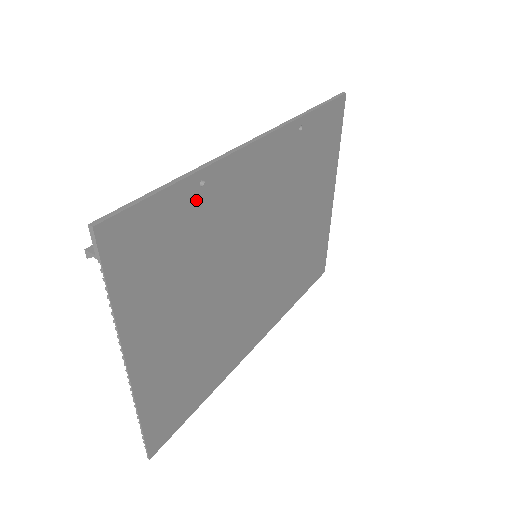
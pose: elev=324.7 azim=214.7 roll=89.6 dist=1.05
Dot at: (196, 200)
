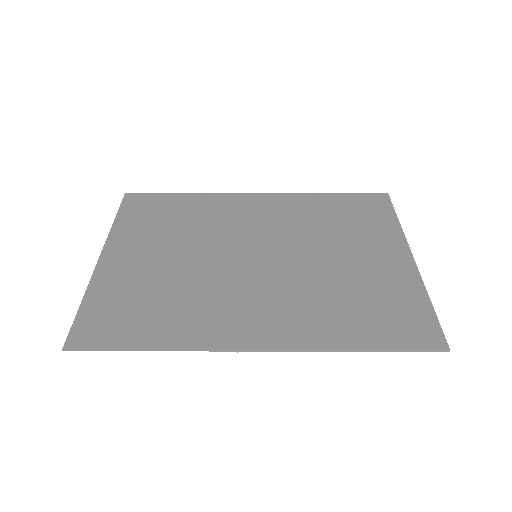
Dot at: (192, 203)
